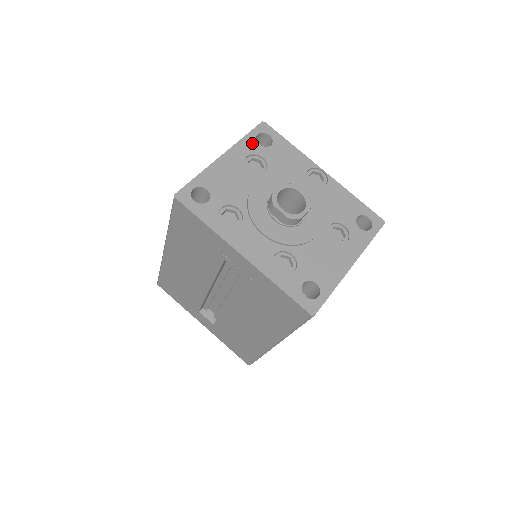
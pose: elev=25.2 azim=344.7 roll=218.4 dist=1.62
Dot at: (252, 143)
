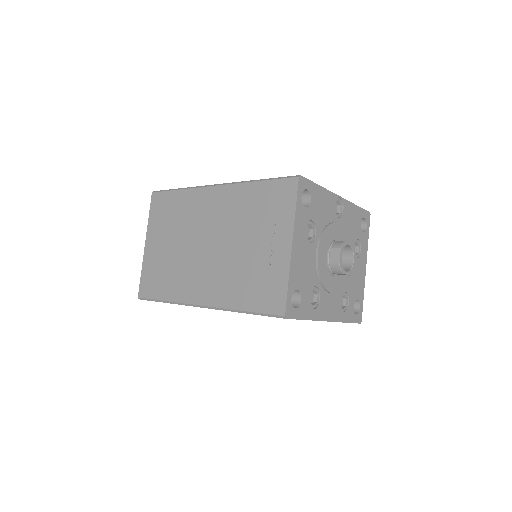
Dot at: (302, 211)
